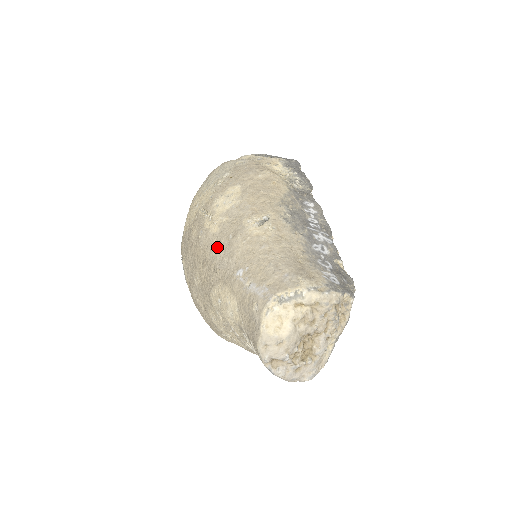
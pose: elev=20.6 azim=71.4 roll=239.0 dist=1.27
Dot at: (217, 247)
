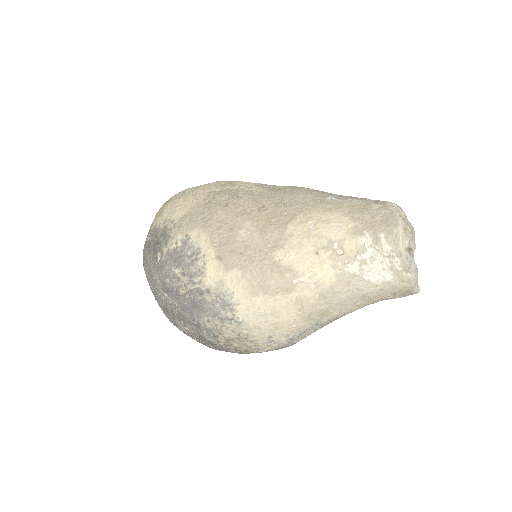
Dot at: (277, 195)
